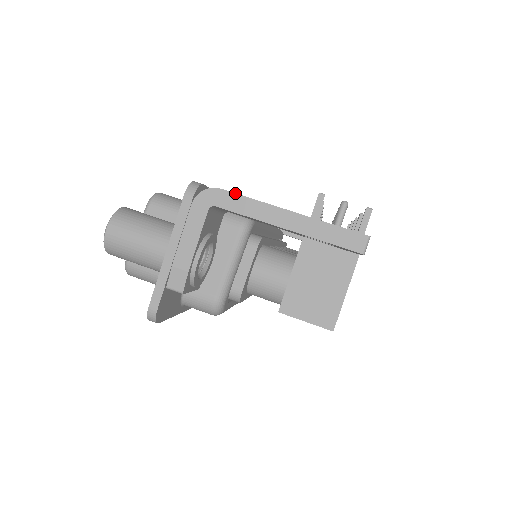
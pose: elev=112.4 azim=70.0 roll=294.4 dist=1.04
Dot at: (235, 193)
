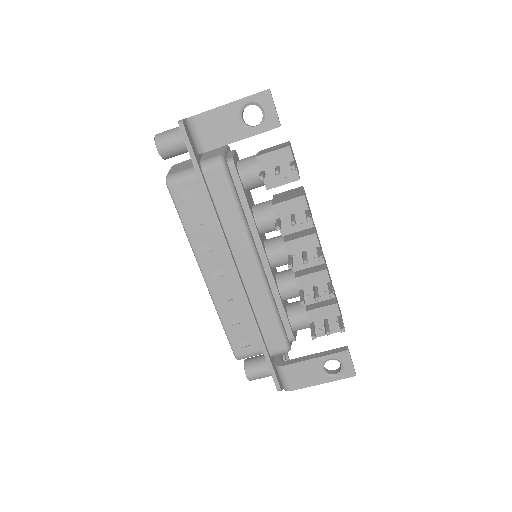
Dot at: occluded
